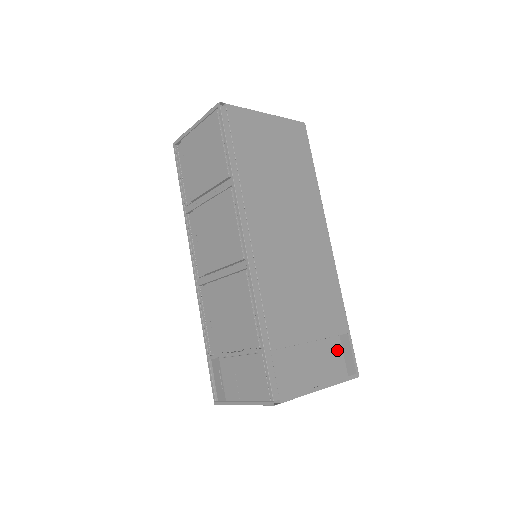
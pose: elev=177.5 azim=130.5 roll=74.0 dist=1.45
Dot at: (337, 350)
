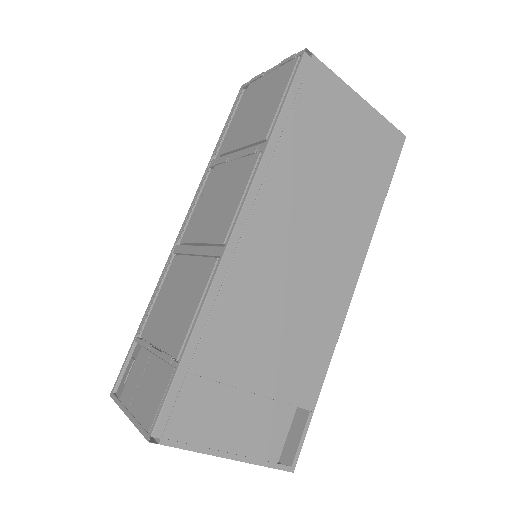
Dot at: (282, 423)
